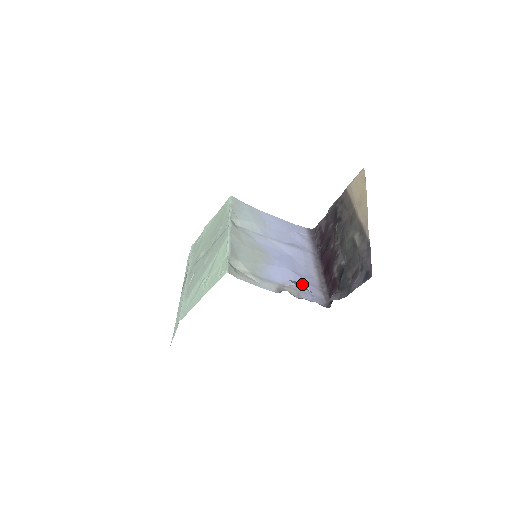
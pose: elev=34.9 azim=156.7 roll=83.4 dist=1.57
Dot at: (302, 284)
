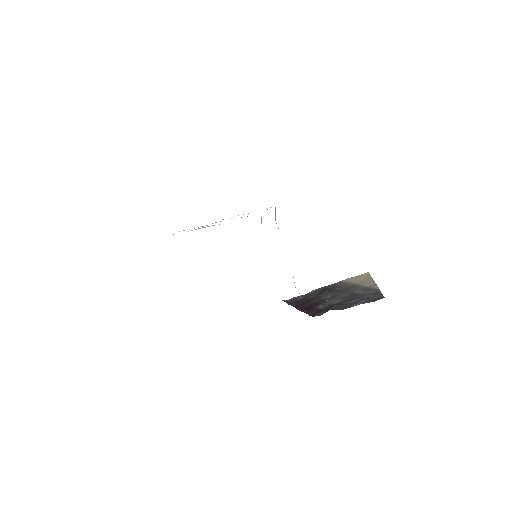
Dot at: occluded
